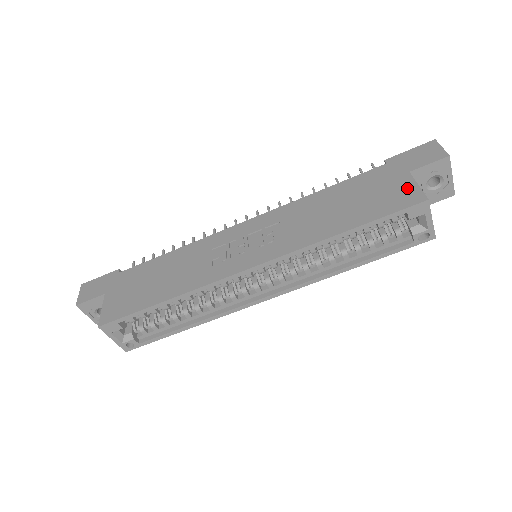
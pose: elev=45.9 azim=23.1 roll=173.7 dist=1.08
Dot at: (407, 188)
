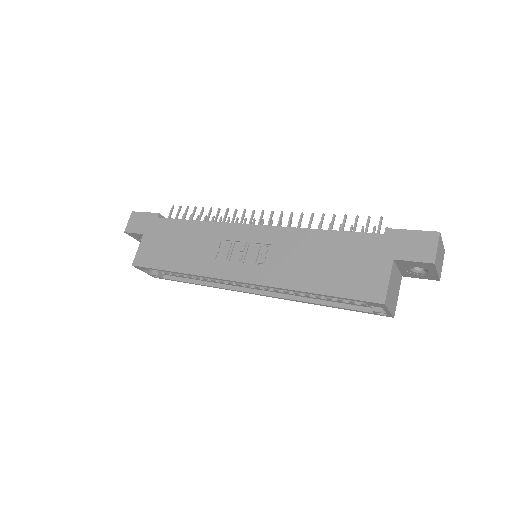
Dot at: (379, 279)
